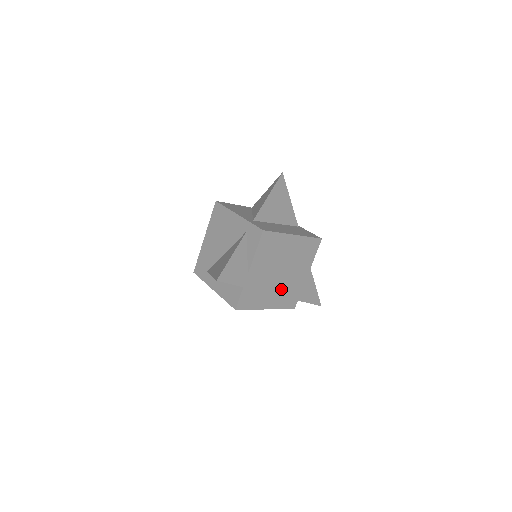
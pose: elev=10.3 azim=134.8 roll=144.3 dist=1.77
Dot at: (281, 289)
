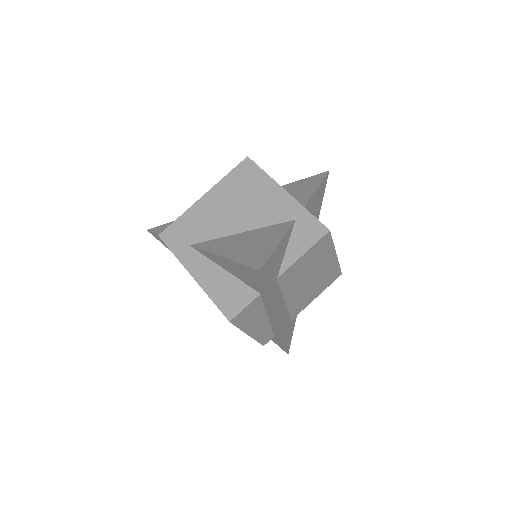
Dot at: (282, 316)
